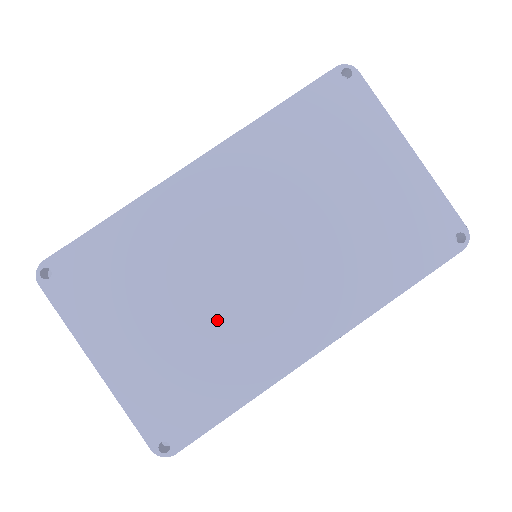
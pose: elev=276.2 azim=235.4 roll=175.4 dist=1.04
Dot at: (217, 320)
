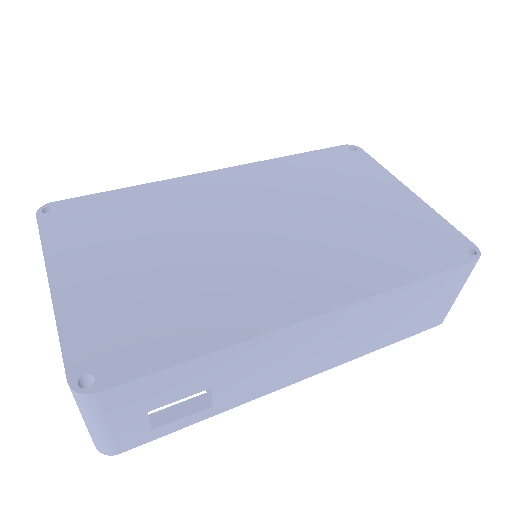
Dot at: (202, 269)
